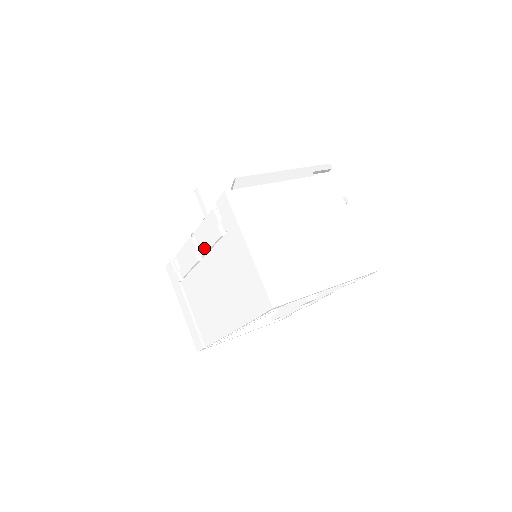
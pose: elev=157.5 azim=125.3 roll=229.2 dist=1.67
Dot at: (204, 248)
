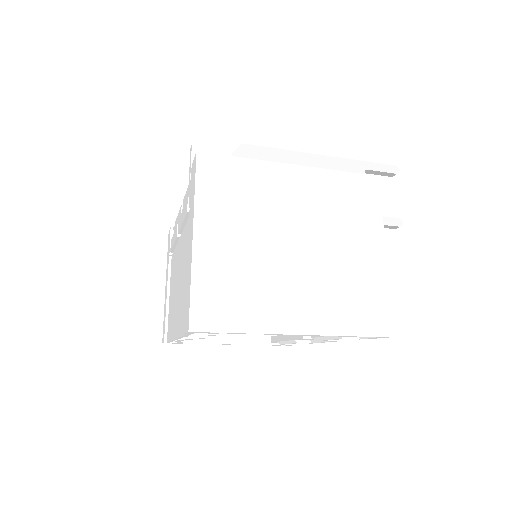
Dot at: (180, 222)
